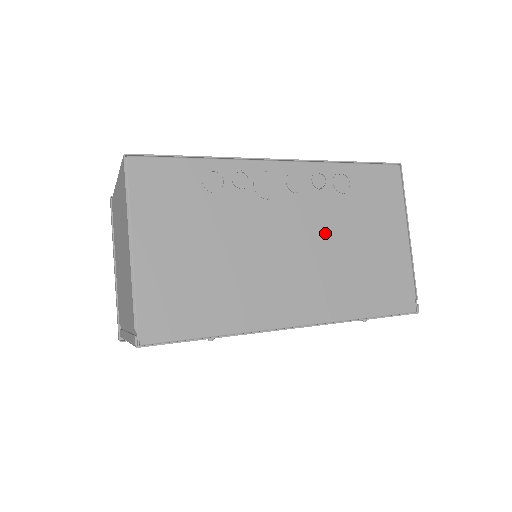
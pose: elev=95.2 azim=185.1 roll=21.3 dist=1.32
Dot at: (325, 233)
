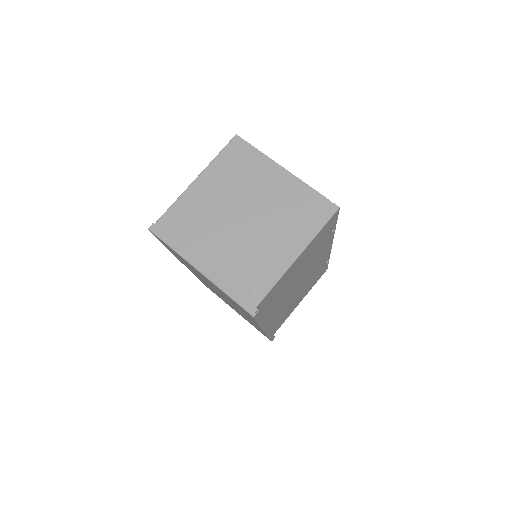
Dot at: occluded
